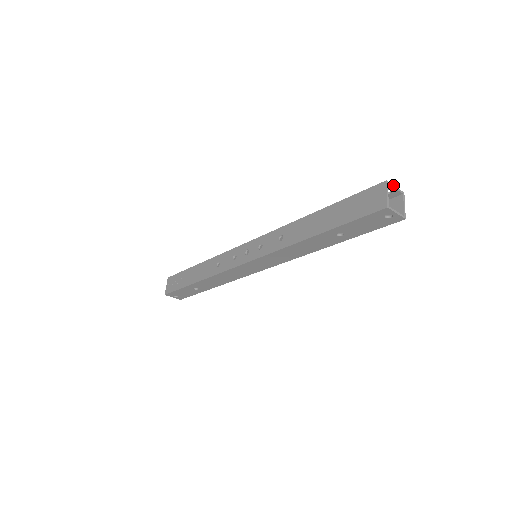
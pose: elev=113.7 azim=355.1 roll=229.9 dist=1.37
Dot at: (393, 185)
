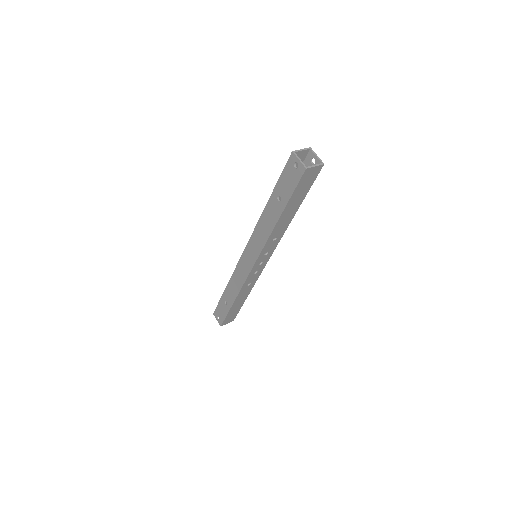
Dot at: occluded
